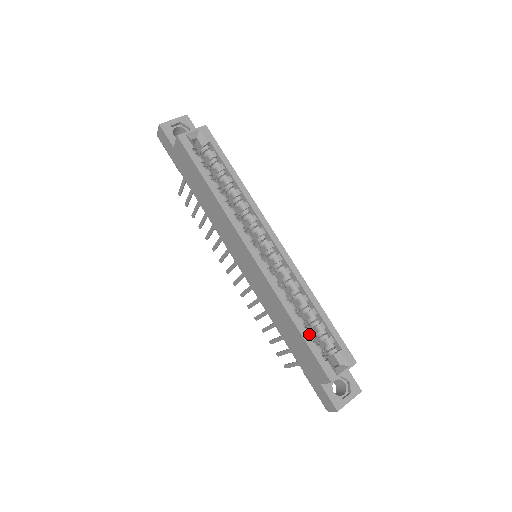
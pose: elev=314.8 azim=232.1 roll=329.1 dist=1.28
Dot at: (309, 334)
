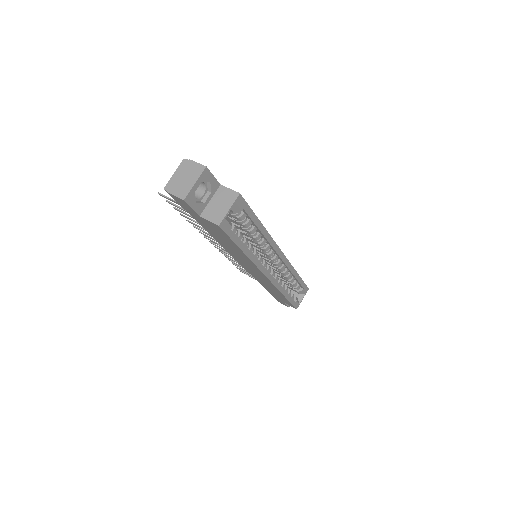
Dot at: occluded
